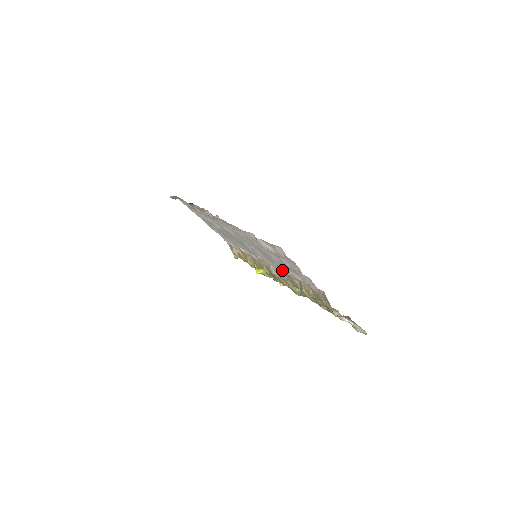
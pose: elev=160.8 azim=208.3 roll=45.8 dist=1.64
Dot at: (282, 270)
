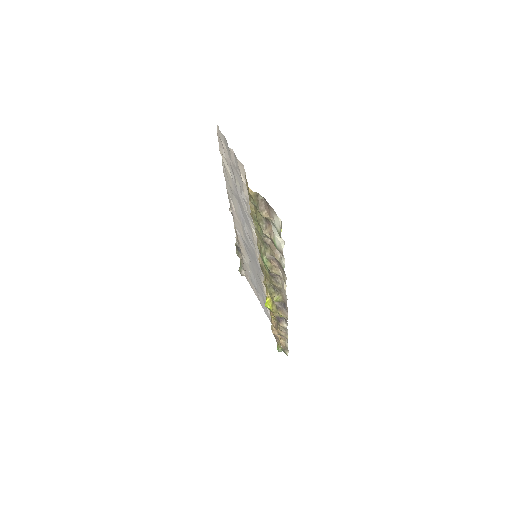
Dot at: occluded
